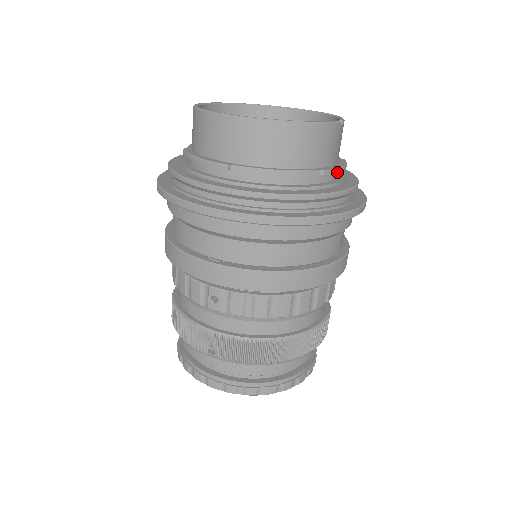
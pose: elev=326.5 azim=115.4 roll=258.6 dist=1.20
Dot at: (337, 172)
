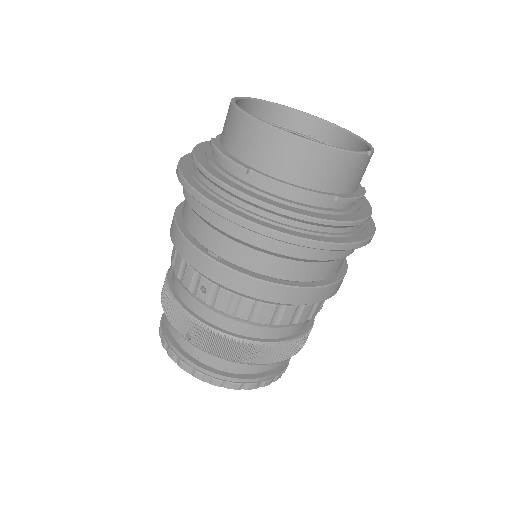
Dot at: (352, 201)
